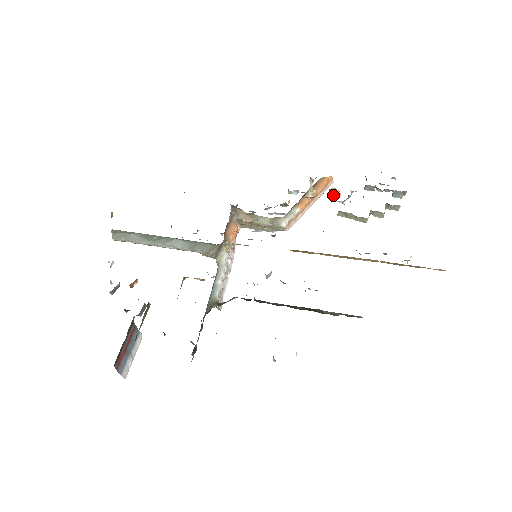
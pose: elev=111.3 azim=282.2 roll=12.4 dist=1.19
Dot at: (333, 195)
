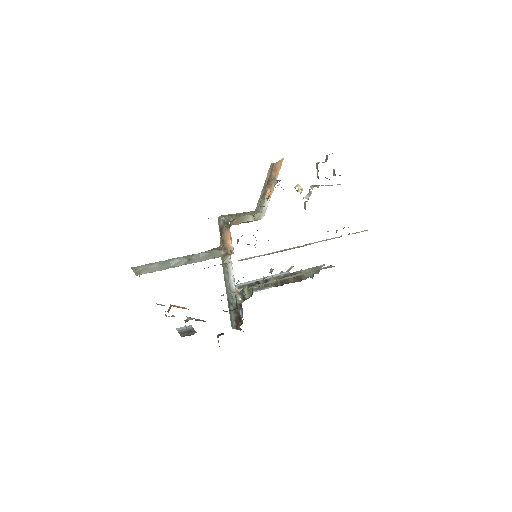
Dot at: occluded
